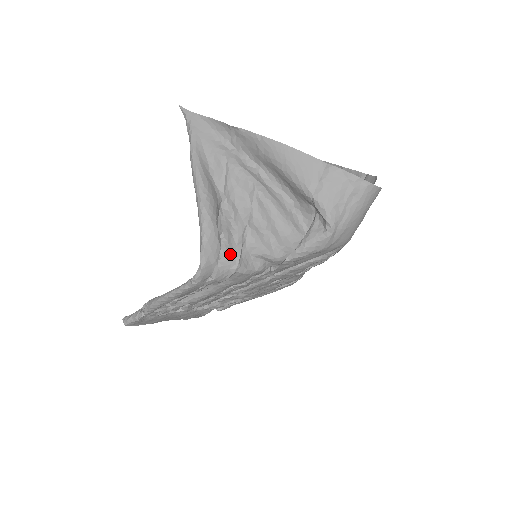
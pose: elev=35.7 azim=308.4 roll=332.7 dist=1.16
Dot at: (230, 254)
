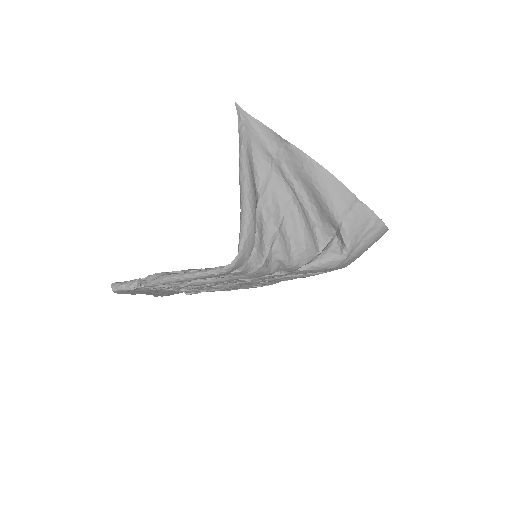
Dot at: (260, 253)
